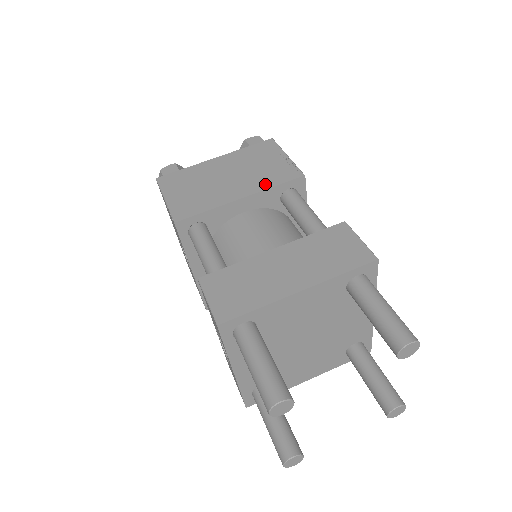
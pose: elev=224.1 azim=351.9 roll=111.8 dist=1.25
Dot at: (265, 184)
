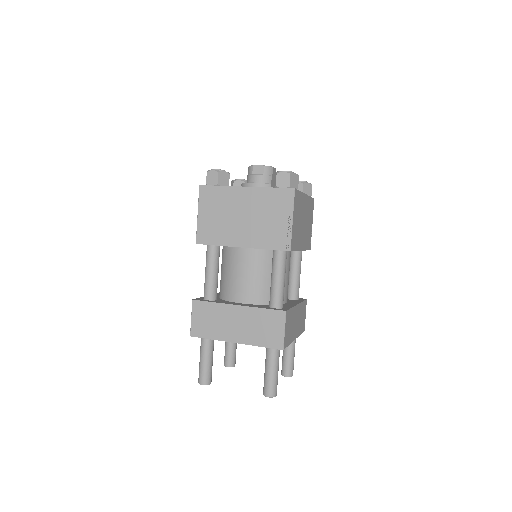
Dot at: (262, 243)
